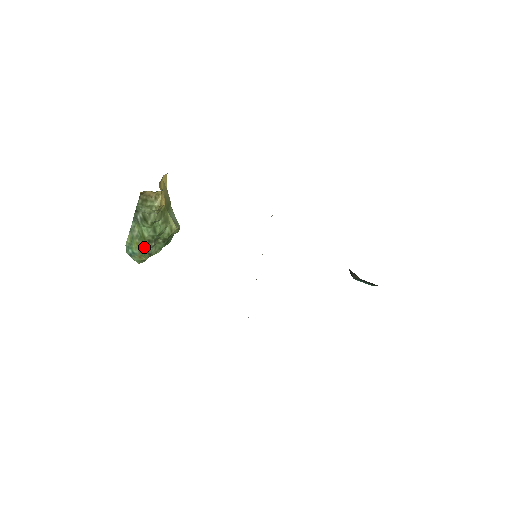
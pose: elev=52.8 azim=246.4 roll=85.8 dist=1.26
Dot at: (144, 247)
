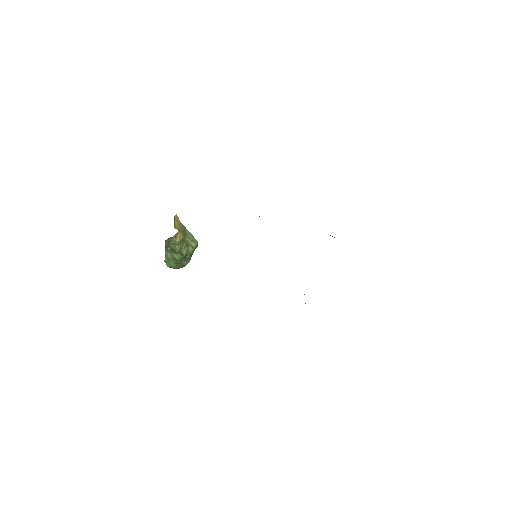
Dot at: (178, 263)
